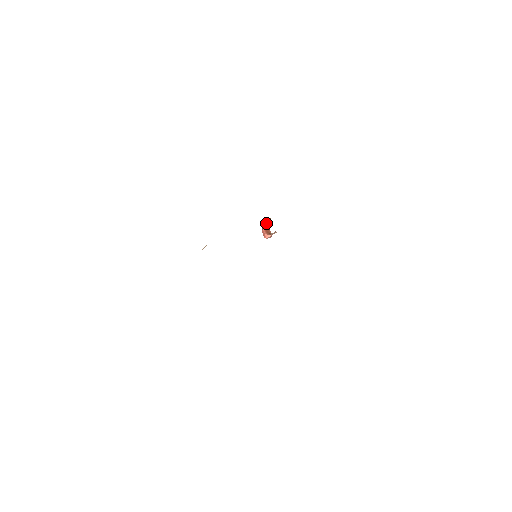
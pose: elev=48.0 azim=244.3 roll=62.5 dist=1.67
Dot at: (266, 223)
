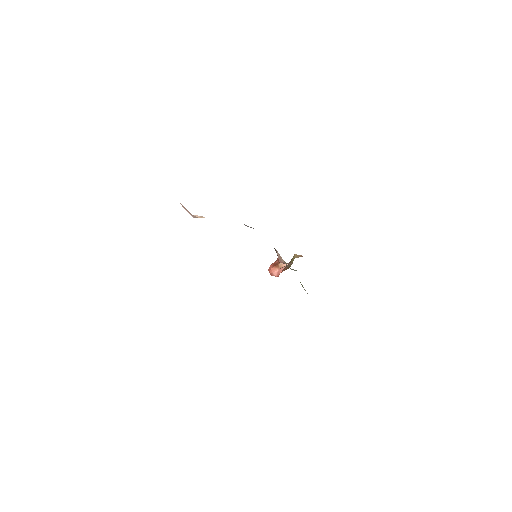
Dot at: (276, 260)
